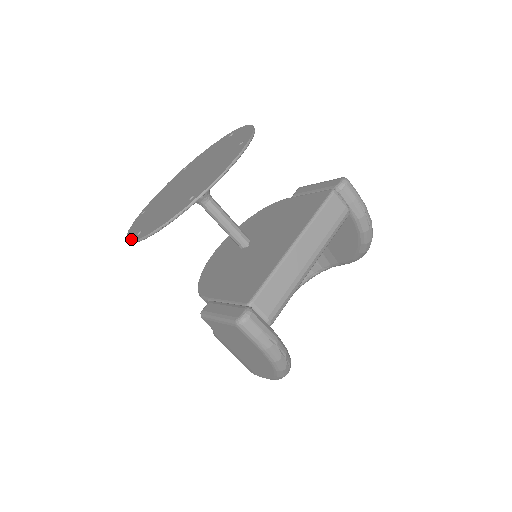
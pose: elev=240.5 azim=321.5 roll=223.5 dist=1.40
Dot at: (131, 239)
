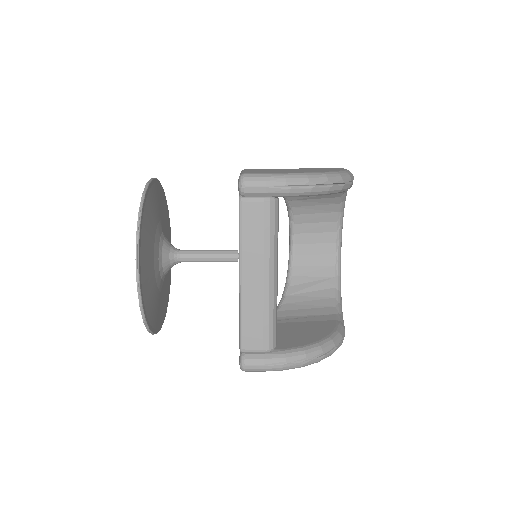
Dot at: occluded
